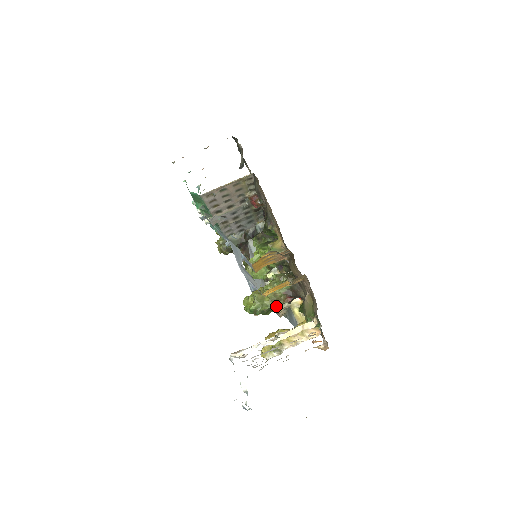
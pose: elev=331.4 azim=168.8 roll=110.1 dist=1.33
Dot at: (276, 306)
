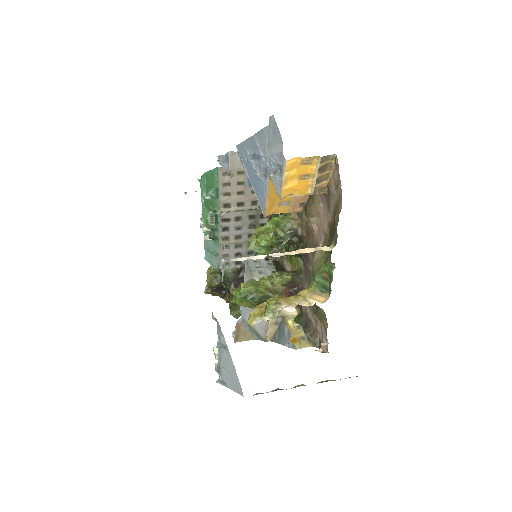
Dot at: (271, 295)
